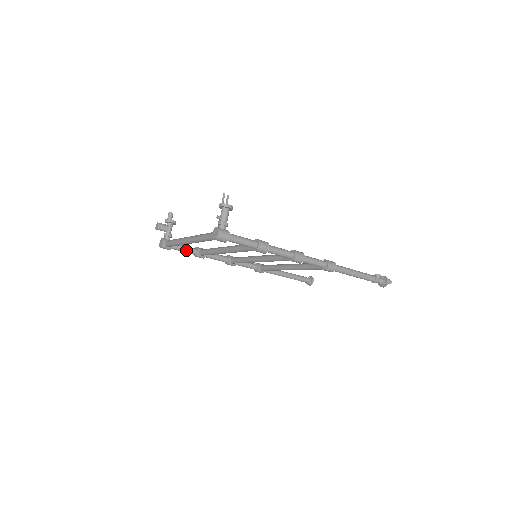
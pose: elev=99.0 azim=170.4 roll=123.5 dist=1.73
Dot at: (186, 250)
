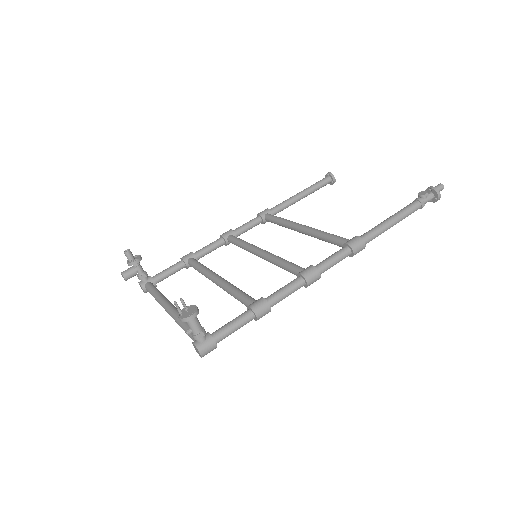
Dot at: (173, 273)
